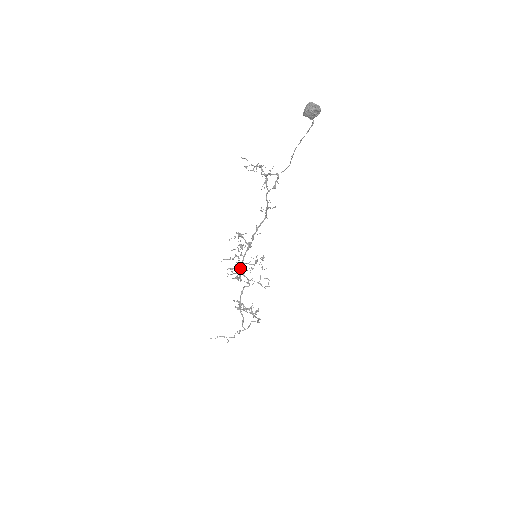
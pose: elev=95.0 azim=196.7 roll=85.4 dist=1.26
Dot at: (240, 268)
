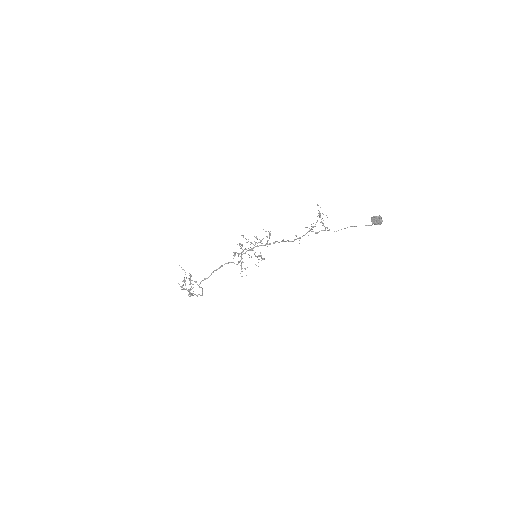
Dot at: occluded
